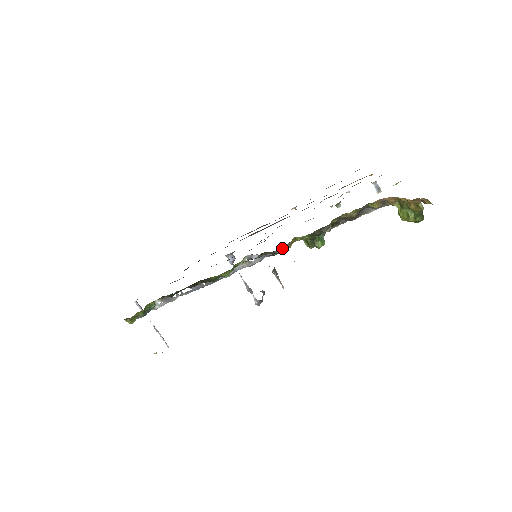
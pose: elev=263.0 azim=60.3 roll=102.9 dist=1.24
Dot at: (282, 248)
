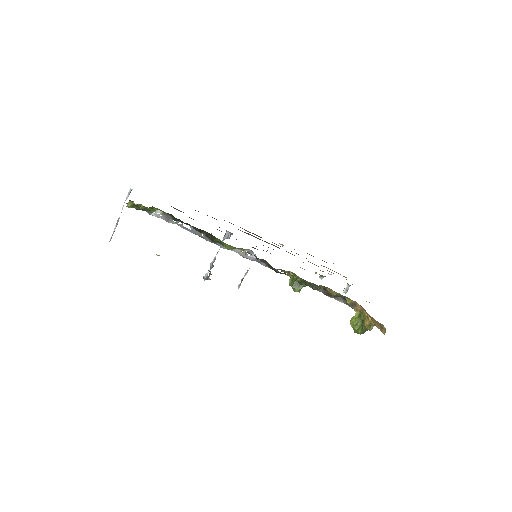
Dot at: occluded
